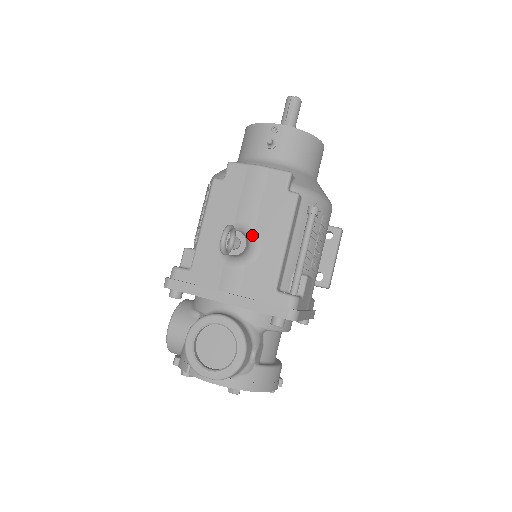
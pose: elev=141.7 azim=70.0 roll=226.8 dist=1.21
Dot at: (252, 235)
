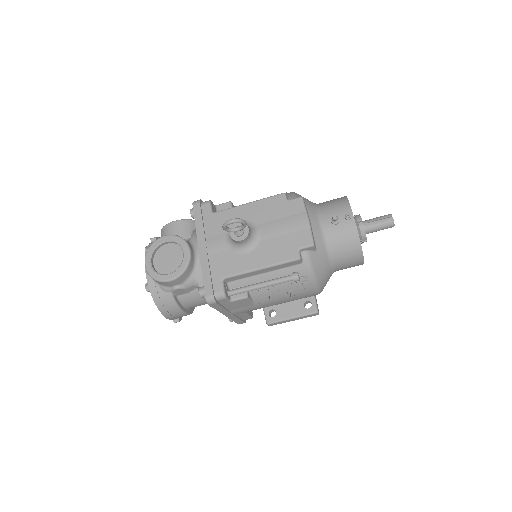
Dot at: (254, 242)
